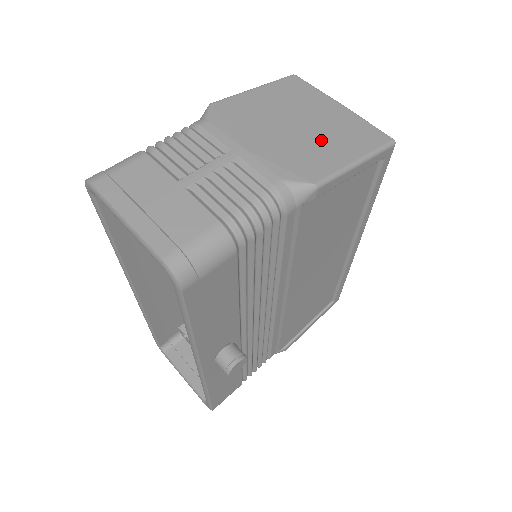
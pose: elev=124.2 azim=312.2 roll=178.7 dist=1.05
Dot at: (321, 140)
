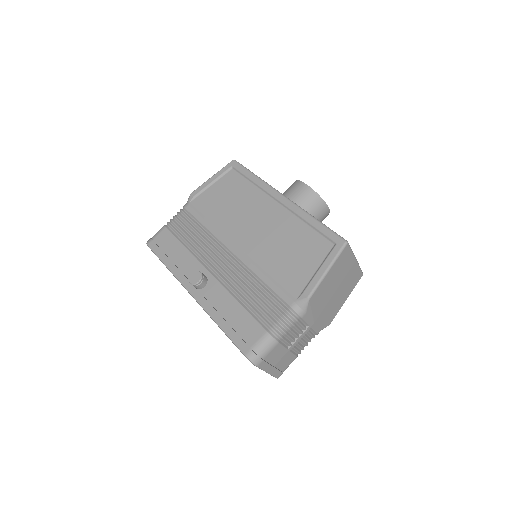
Dot at: (340, 296)
